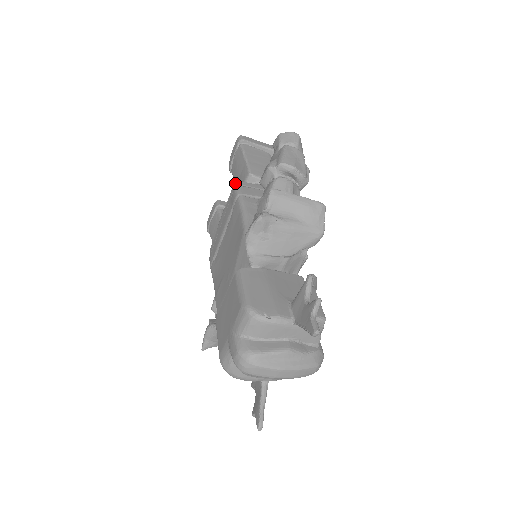
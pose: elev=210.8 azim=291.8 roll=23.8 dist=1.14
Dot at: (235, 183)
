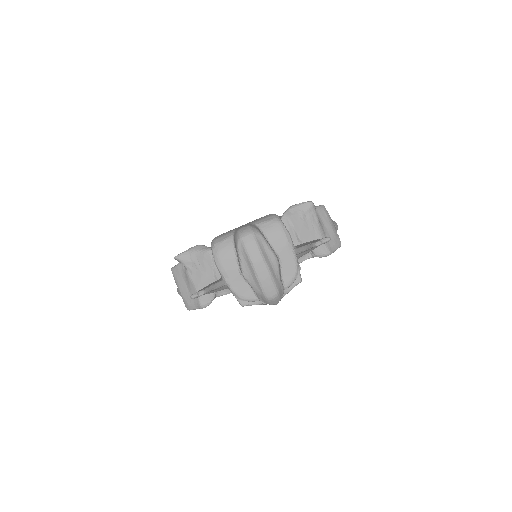
Dot at: occluded
